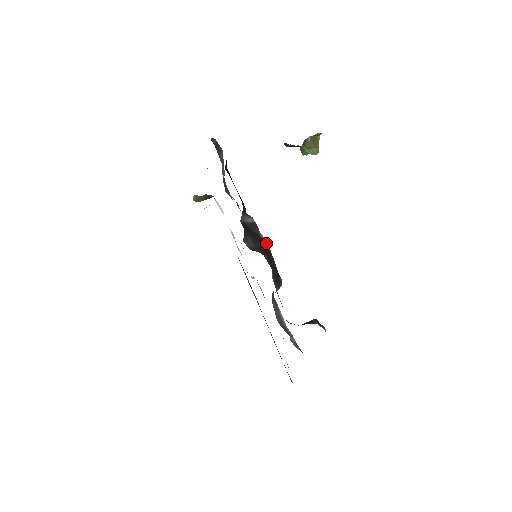
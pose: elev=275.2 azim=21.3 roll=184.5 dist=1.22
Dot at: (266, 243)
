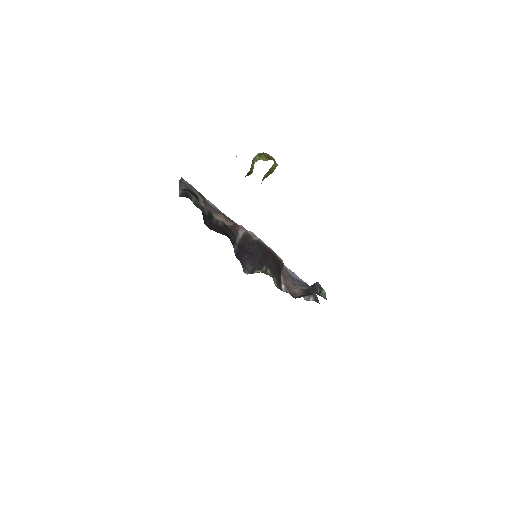
Dot at: (260, 242)
